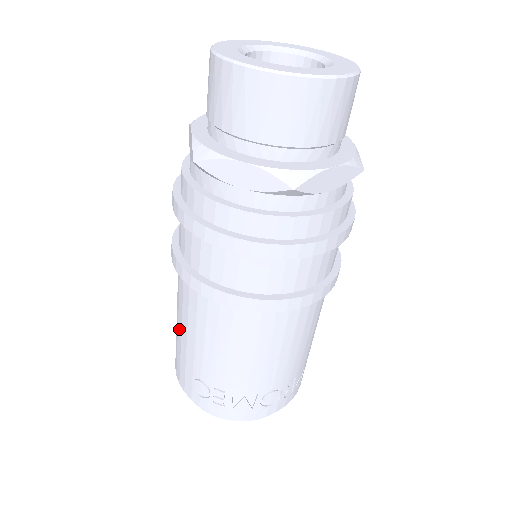
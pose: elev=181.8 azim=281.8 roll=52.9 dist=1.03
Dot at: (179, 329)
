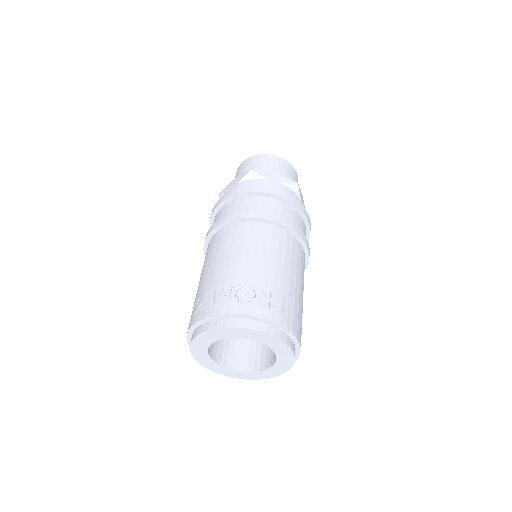
Dot at: occluded
